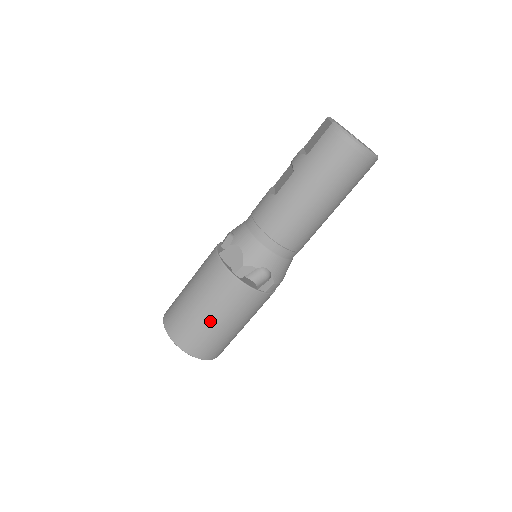
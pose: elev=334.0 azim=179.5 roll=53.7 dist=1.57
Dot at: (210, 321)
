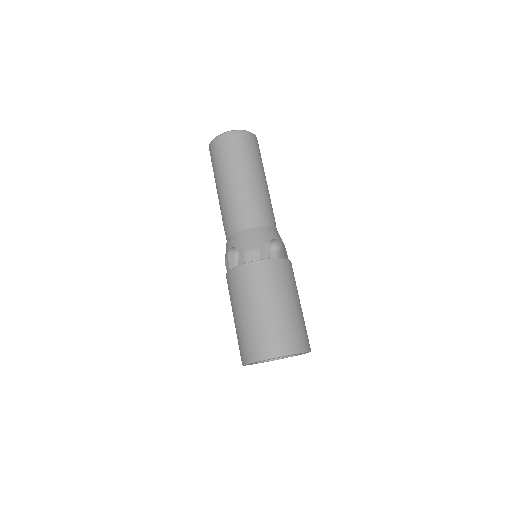
Dot at: (236, 320)
